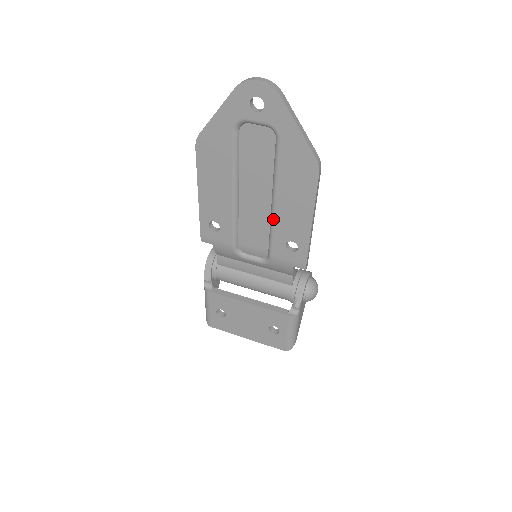
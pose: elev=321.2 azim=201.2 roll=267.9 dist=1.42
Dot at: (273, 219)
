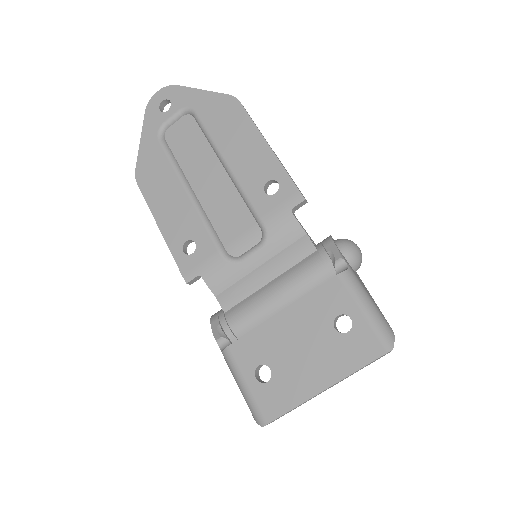
Dot at: (235, 179)
